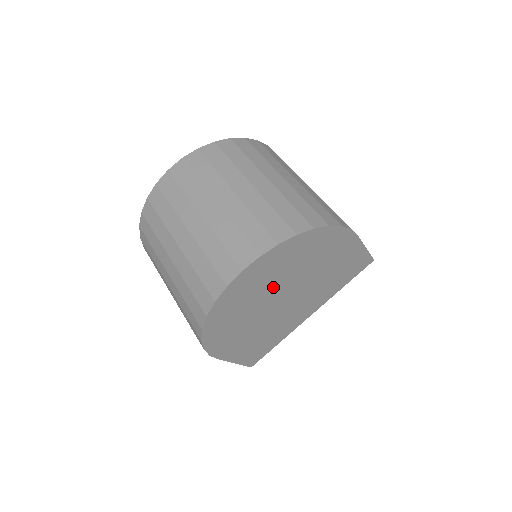
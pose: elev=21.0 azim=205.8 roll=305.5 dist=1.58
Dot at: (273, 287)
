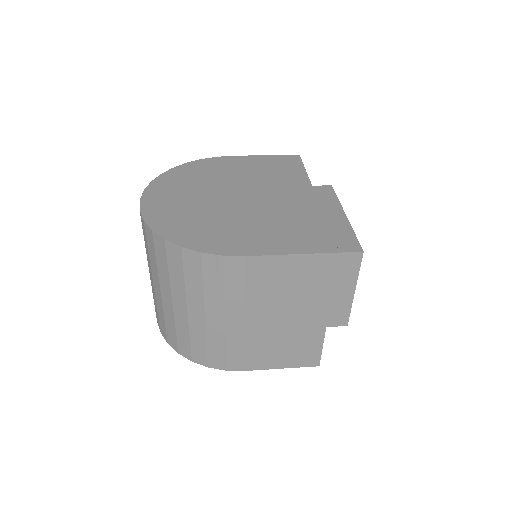
Dot at: occluded
